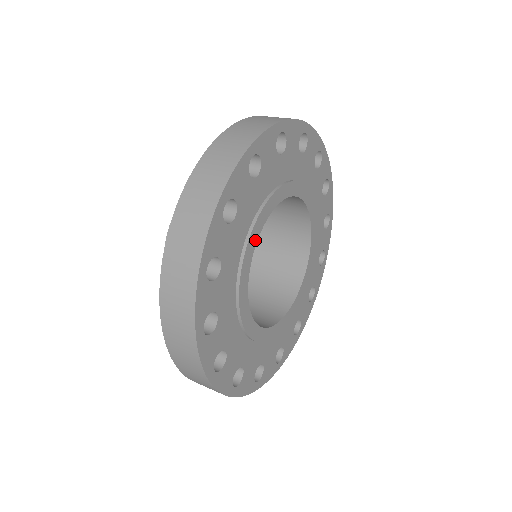
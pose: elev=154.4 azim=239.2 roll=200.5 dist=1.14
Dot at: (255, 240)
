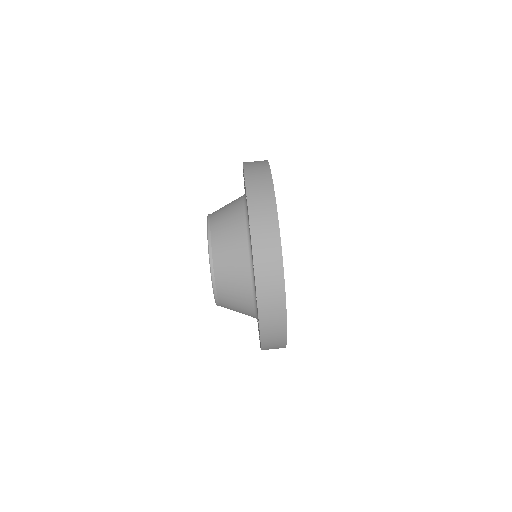
Dot at: occluded
